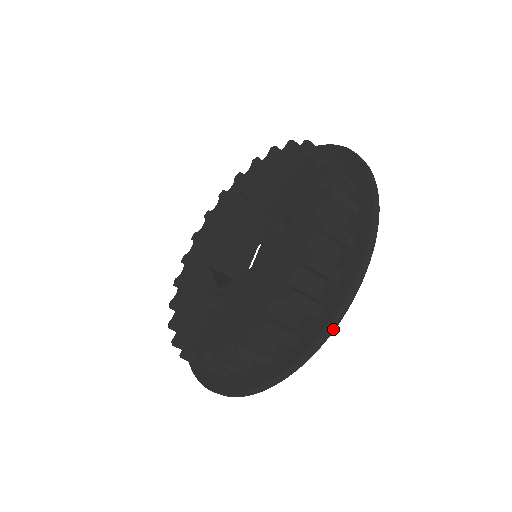
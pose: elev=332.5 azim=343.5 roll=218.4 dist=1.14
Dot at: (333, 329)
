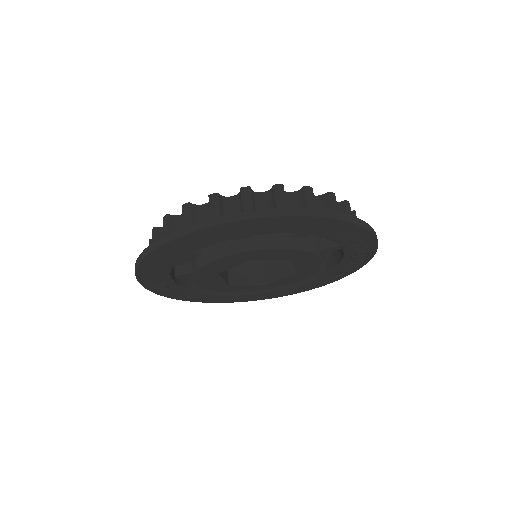
Dot at: (245, 217)
